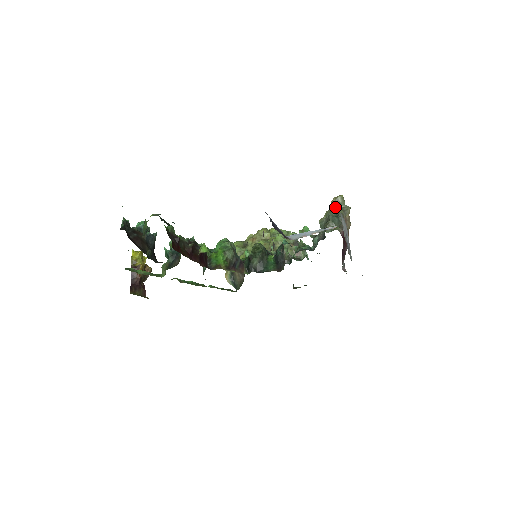
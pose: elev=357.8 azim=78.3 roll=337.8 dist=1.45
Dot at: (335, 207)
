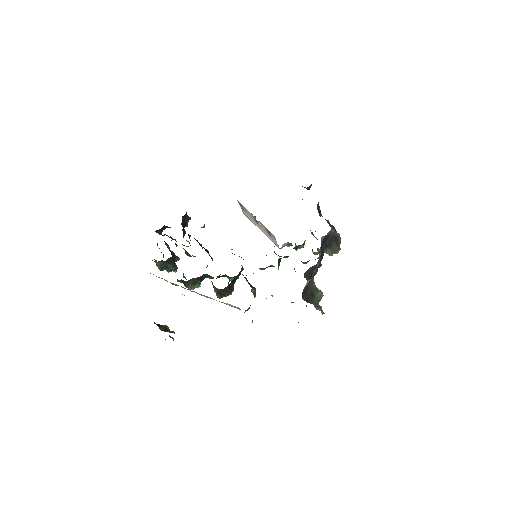
Dot at: occluded
